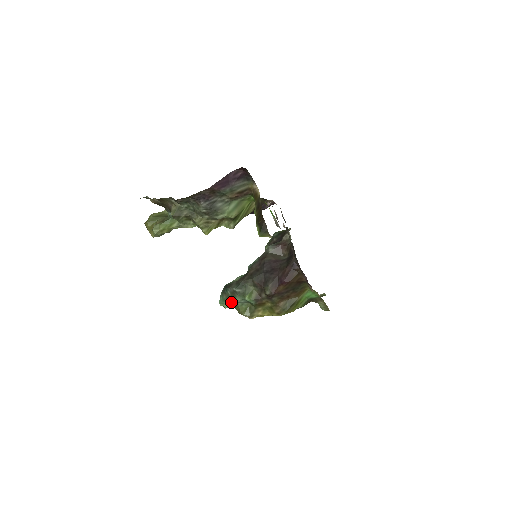
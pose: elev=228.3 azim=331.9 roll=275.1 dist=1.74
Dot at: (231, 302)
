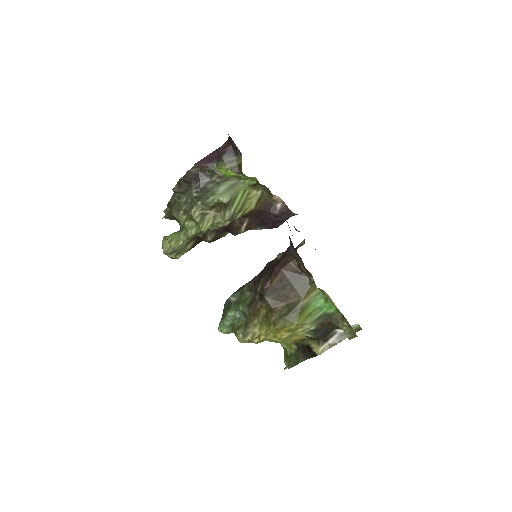
Dot at: (226, 318)
